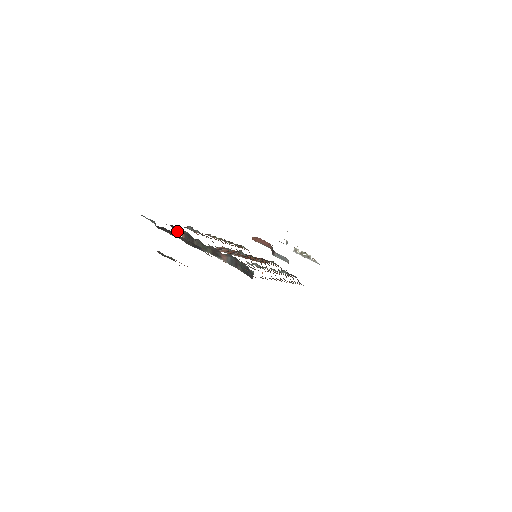
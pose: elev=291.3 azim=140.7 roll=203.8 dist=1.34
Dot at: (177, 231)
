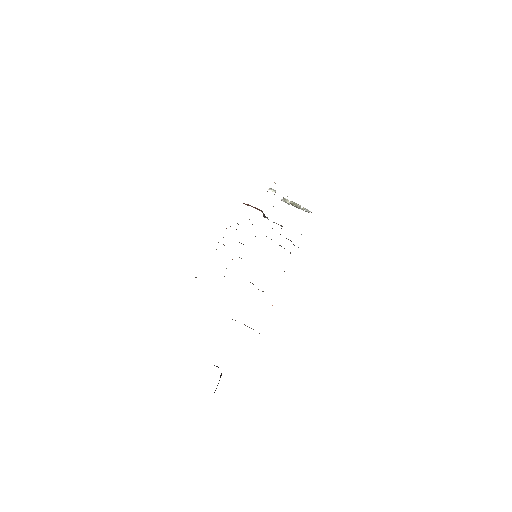
Dot at: occluded
